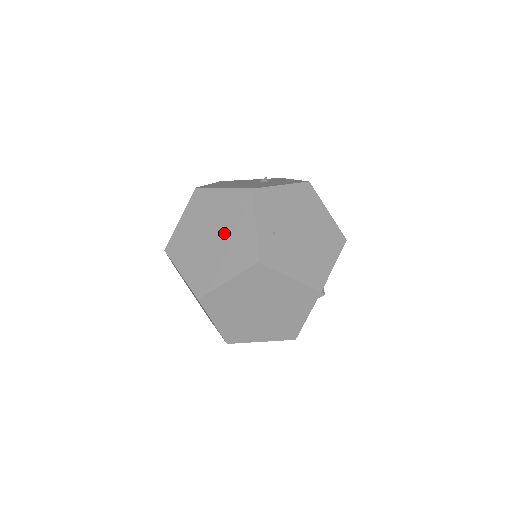
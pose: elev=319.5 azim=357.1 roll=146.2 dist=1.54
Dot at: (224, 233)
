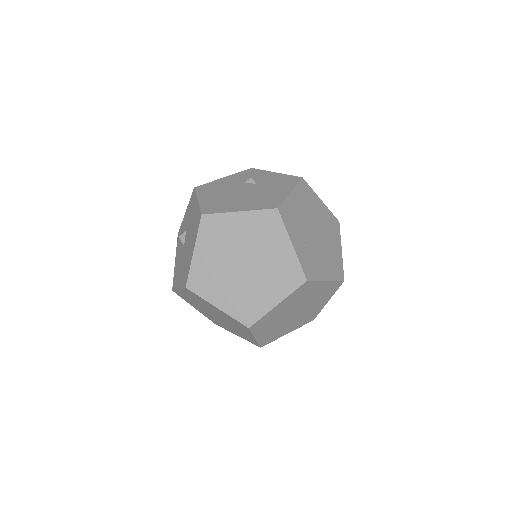
Dot at: (257, 259)
